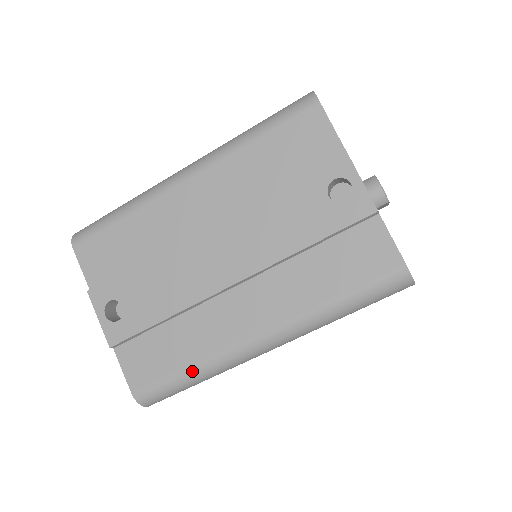
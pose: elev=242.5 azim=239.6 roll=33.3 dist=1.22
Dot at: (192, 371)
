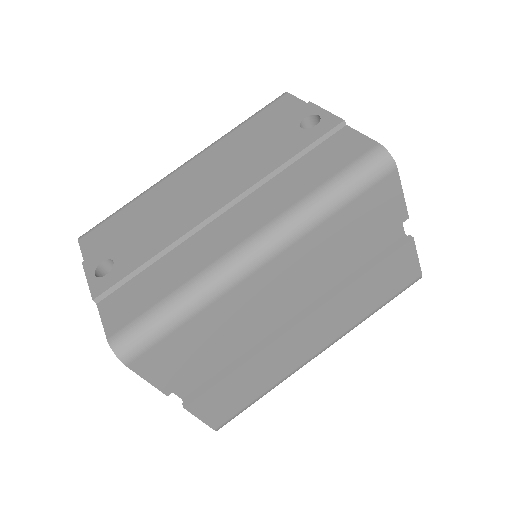
Dot at: (177, 295)
